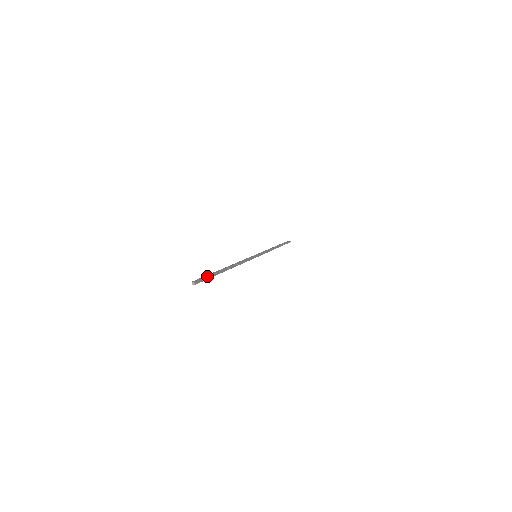
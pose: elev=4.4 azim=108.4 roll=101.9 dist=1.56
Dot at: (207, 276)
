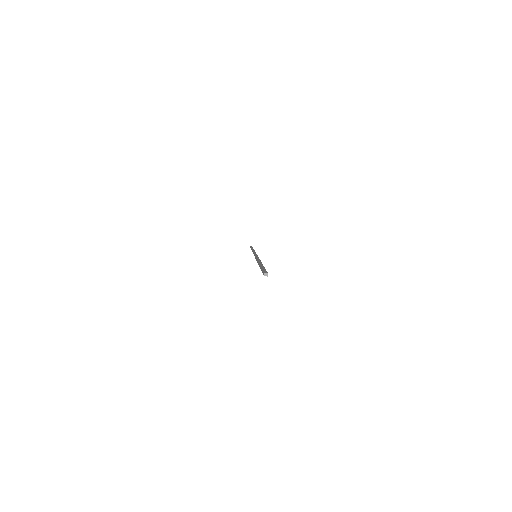
Dot at: (265, 269)
